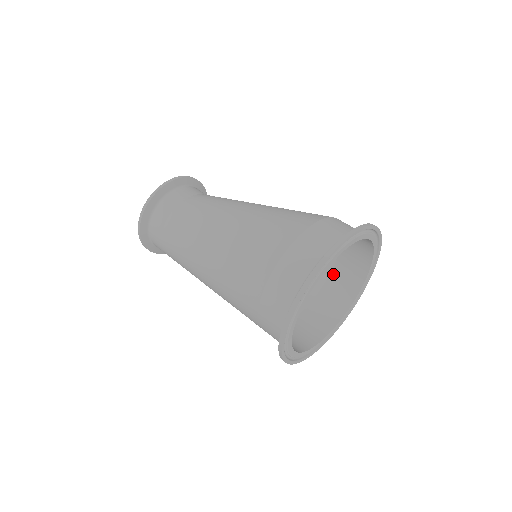
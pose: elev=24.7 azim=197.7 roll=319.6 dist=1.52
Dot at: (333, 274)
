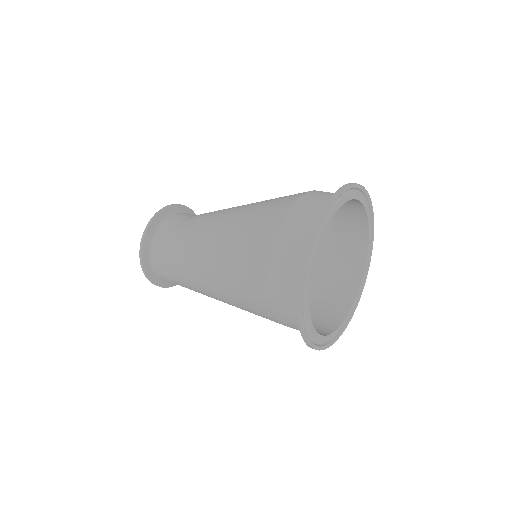
Dot at: (335, 215)
